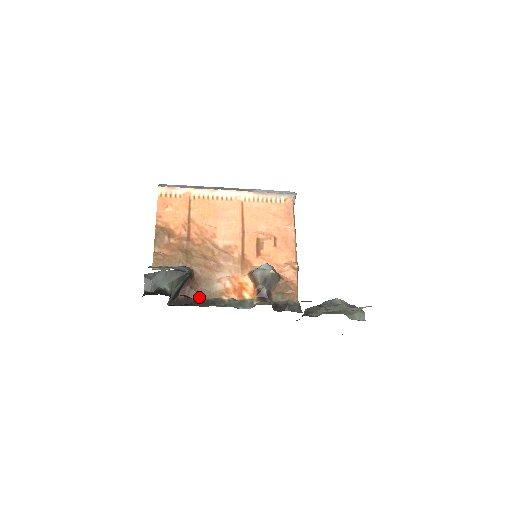
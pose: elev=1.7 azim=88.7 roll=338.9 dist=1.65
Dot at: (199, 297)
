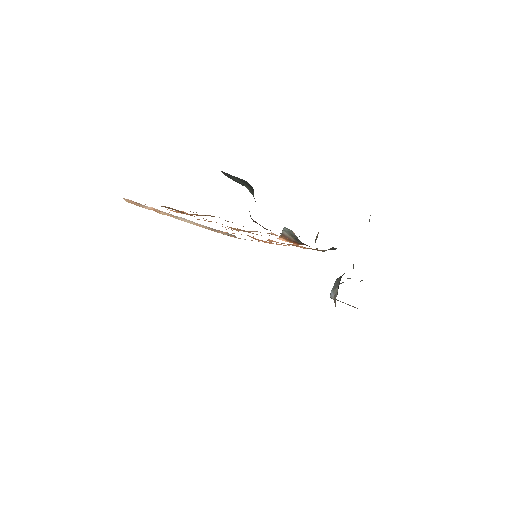
Dot at: occluded
